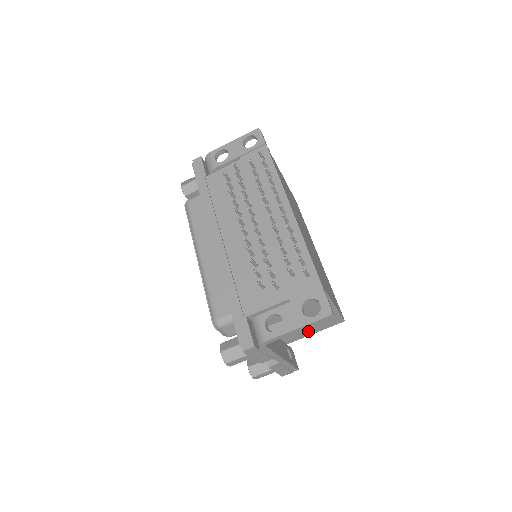
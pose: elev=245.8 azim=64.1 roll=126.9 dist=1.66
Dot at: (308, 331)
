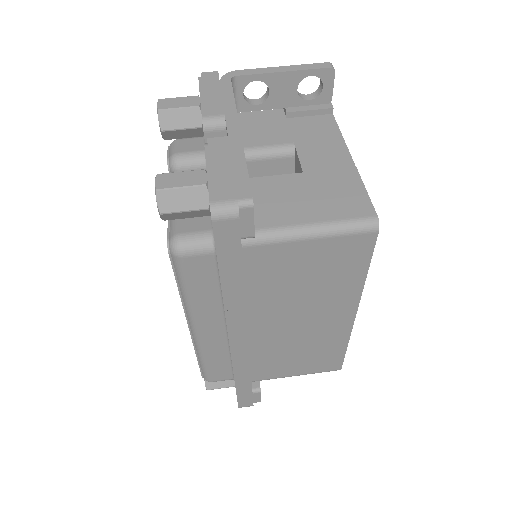
Dot at: (299, 208)
